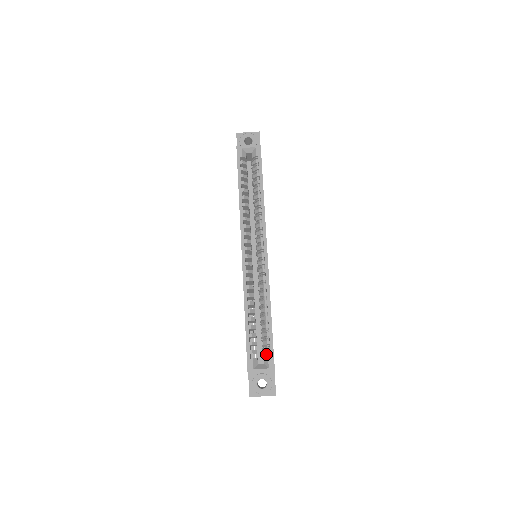
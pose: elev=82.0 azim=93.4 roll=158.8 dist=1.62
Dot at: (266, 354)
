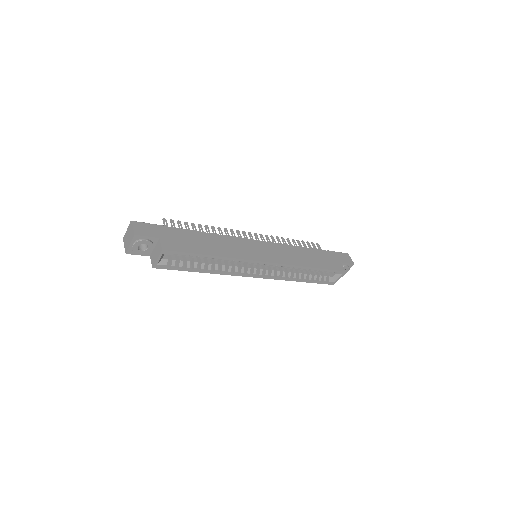
Dot at: occluded
